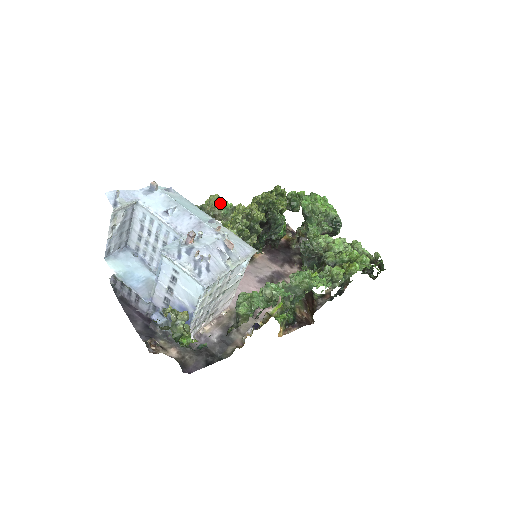
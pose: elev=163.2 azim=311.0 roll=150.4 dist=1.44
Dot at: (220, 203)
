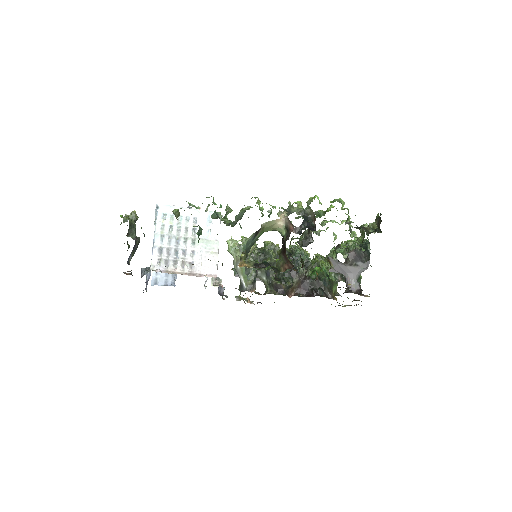
Dot at: occluded
